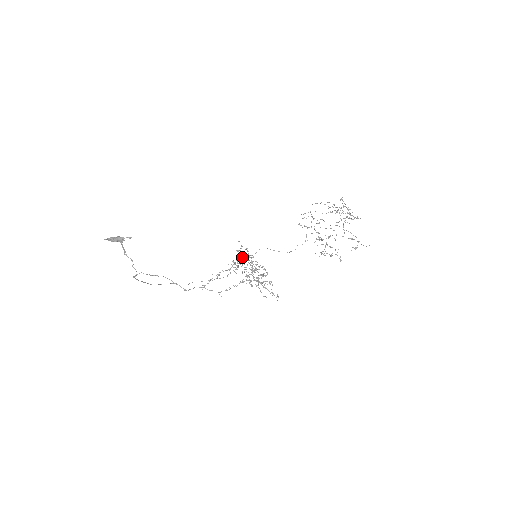
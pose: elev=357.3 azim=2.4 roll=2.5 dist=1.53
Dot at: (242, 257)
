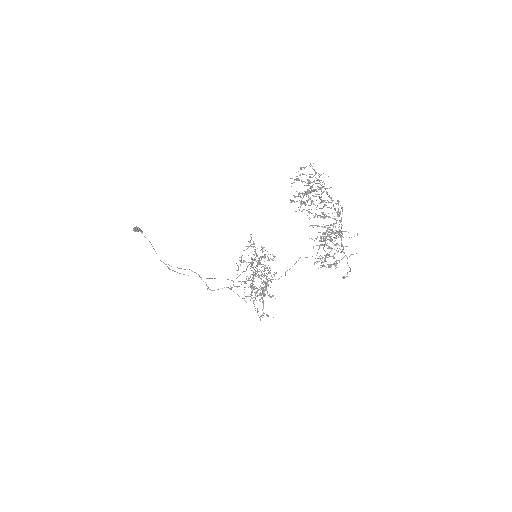
Dot at: (257, 255)
